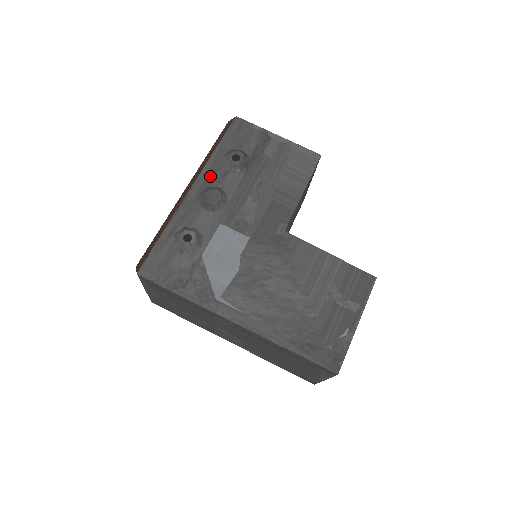
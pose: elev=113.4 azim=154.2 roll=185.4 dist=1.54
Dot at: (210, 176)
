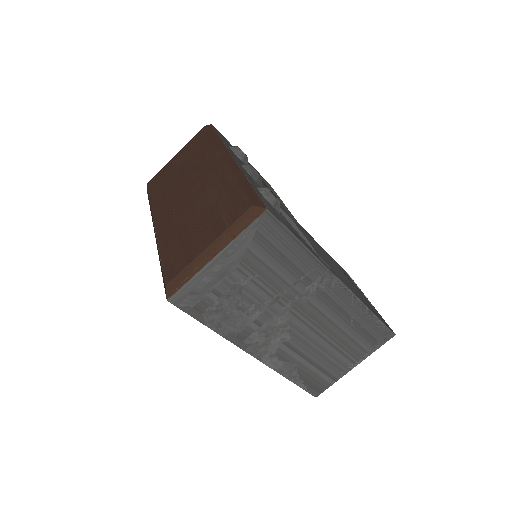
Dot at: occluded
